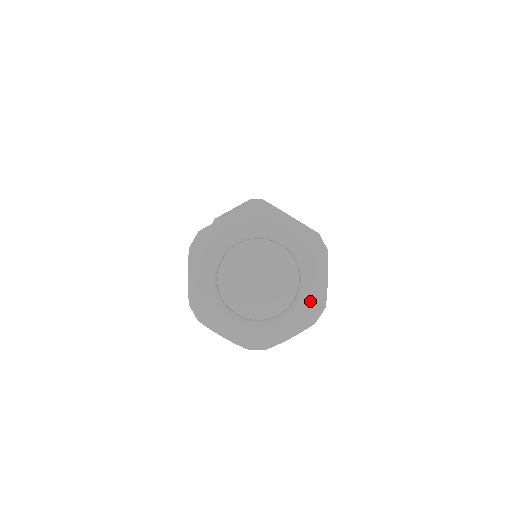
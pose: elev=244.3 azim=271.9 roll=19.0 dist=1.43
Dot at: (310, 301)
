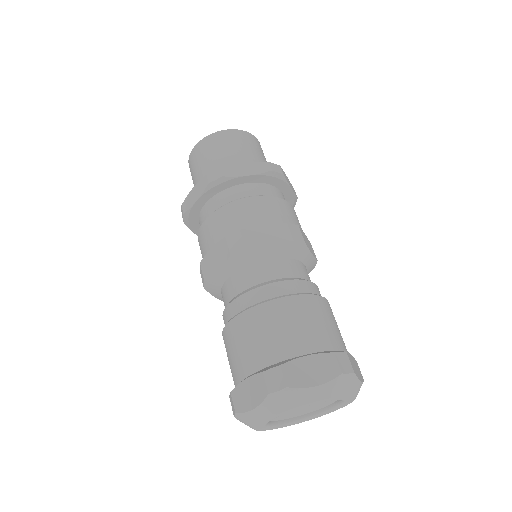
Dot at: (325, 414)
